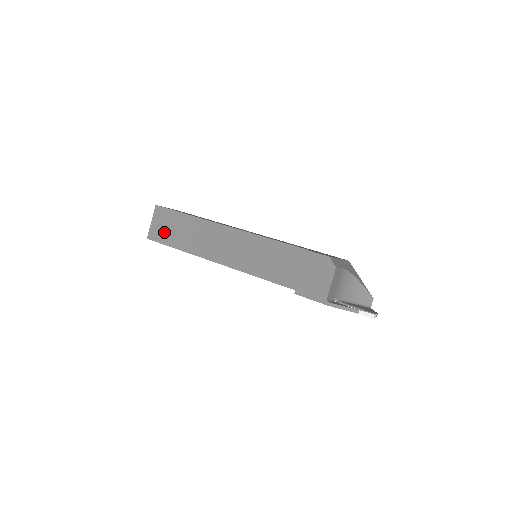
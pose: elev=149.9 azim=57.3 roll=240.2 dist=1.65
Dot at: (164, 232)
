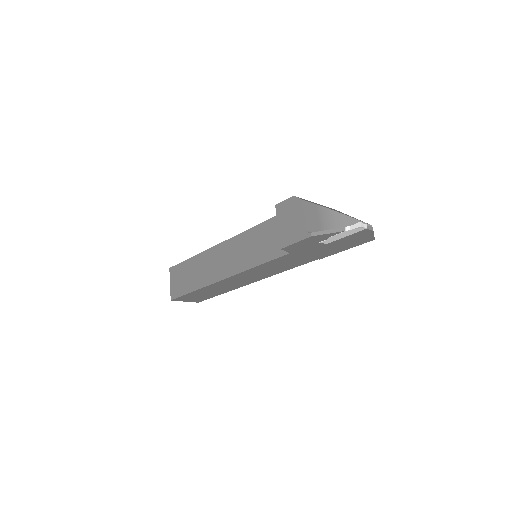
Dot at: (180, 285)
